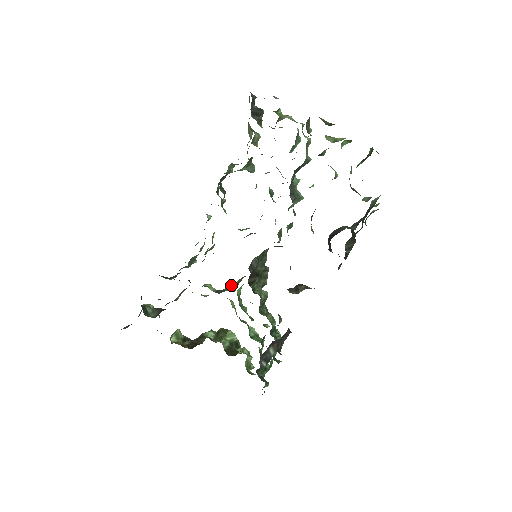
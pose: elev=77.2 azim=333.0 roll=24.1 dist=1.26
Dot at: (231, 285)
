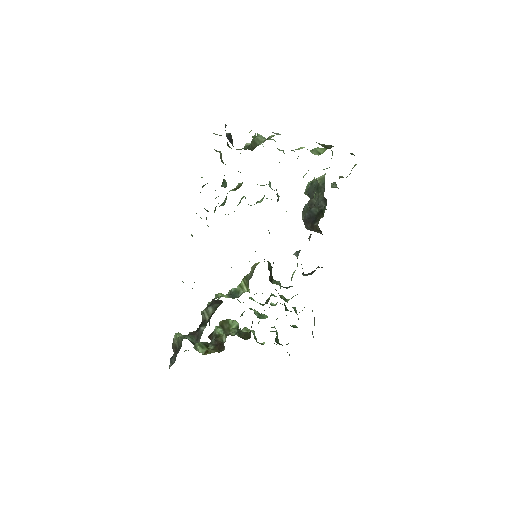
Dot at: (239, 286)
